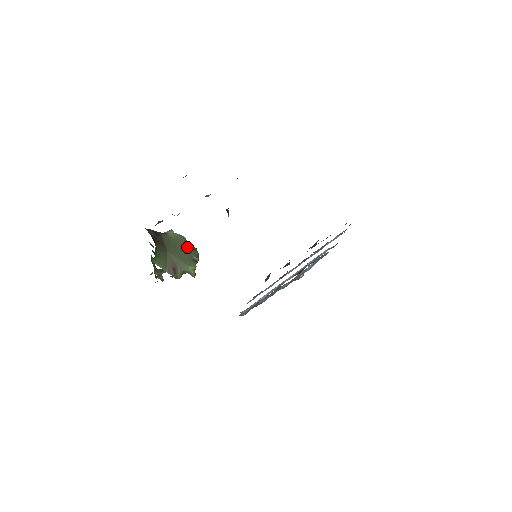
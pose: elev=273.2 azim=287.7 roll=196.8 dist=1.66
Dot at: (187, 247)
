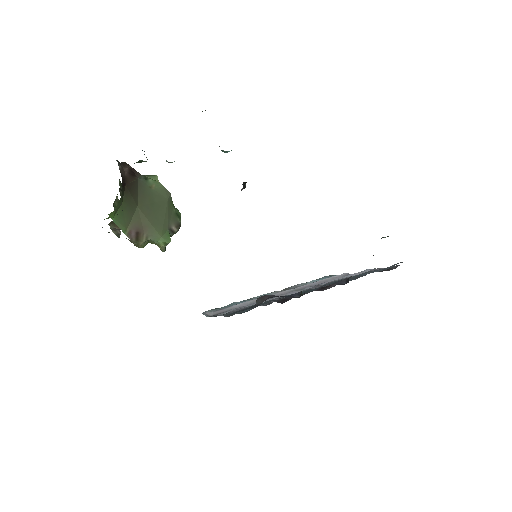
Dot at: (168, 209)
